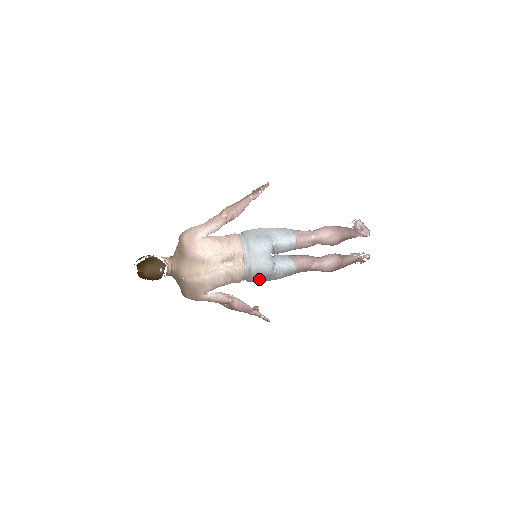
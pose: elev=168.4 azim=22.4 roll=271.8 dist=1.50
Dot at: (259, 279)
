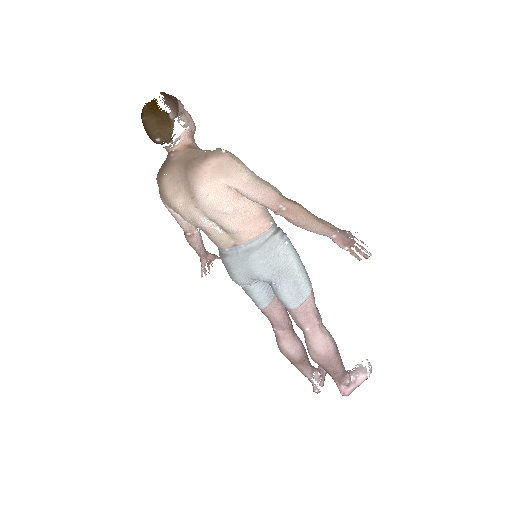
Dot at: occluded
